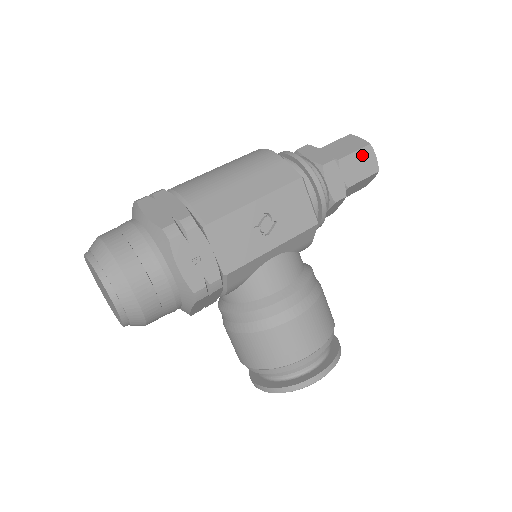
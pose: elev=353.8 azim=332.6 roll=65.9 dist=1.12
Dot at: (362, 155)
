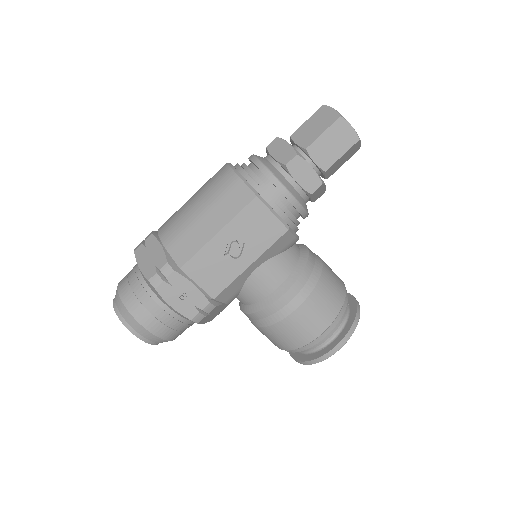
Dot at: (333, 132)
